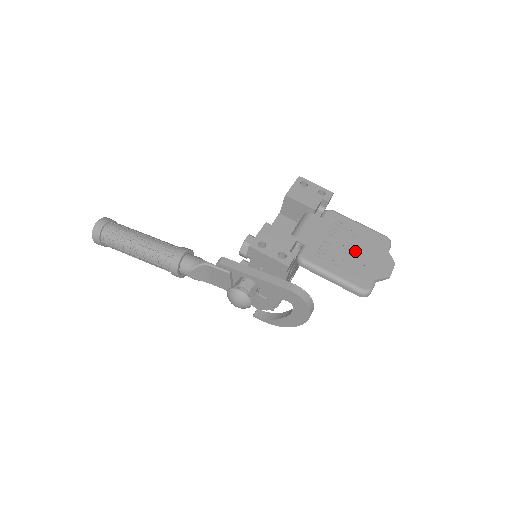
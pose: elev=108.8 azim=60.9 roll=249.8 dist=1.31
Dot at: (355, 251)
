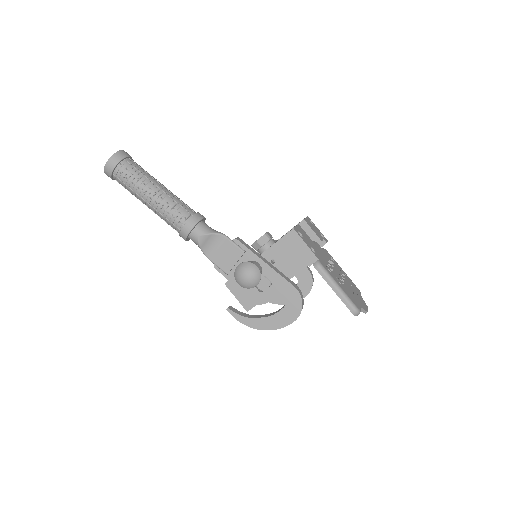
Dot at: (346, 283)
